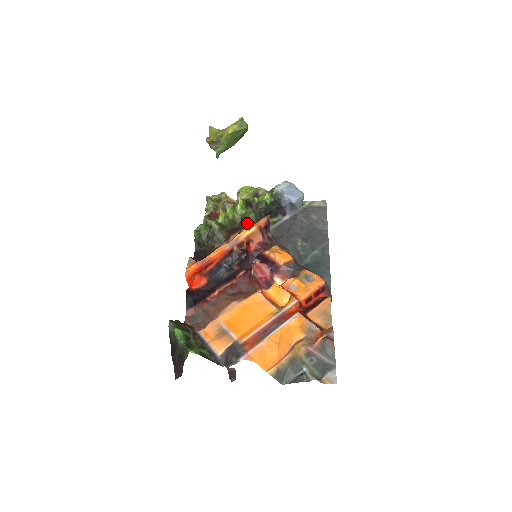
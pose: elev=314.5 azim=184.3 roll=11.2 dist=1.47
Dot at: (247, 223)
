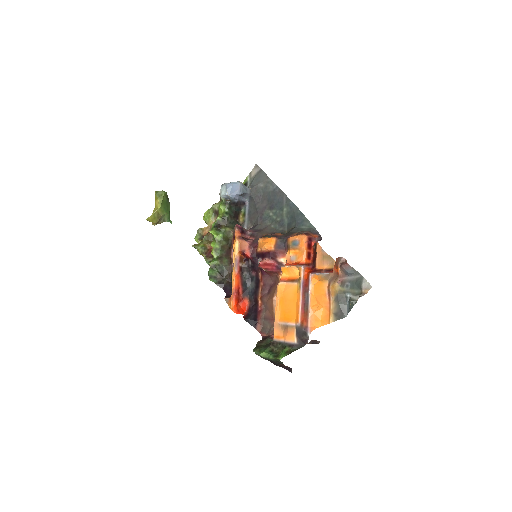
Dot at: (230, 237)
